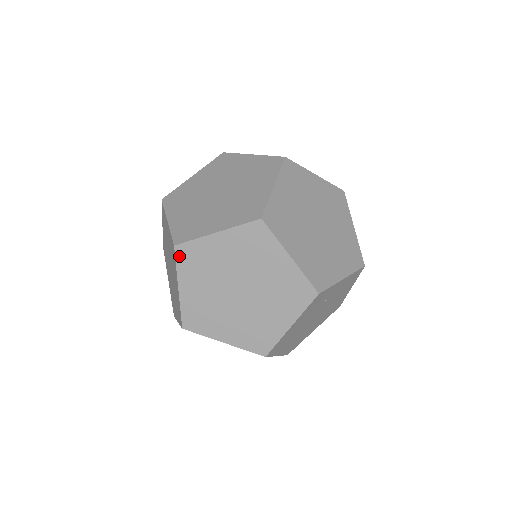
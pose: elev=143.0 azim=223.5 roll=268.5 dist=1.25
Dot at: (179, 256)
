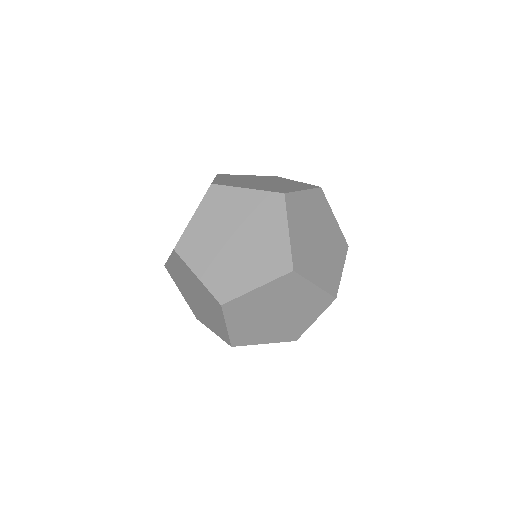
Dot at: (226, 310)
